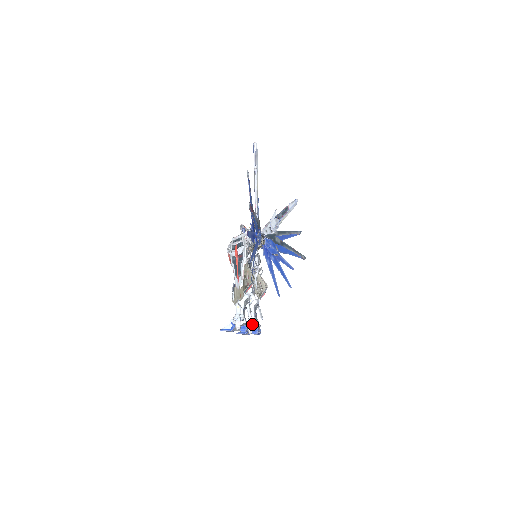
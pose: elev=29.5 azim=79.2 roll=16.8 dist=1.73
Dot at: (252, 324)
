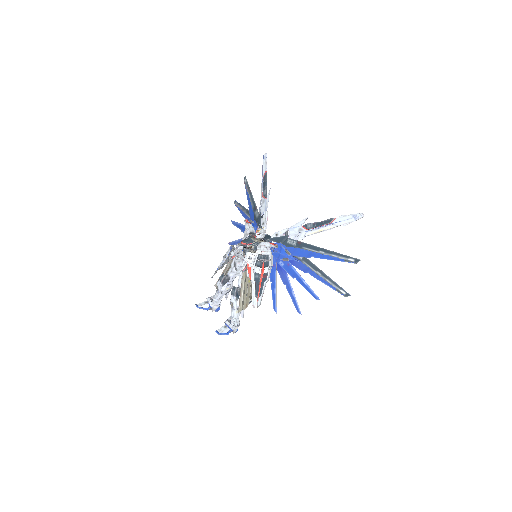
Dot at: (217, 303)
